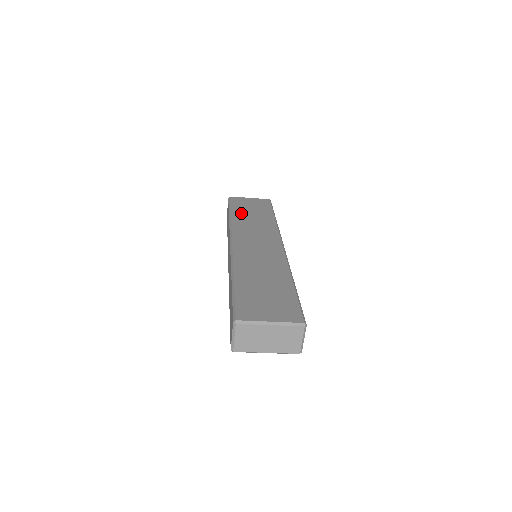
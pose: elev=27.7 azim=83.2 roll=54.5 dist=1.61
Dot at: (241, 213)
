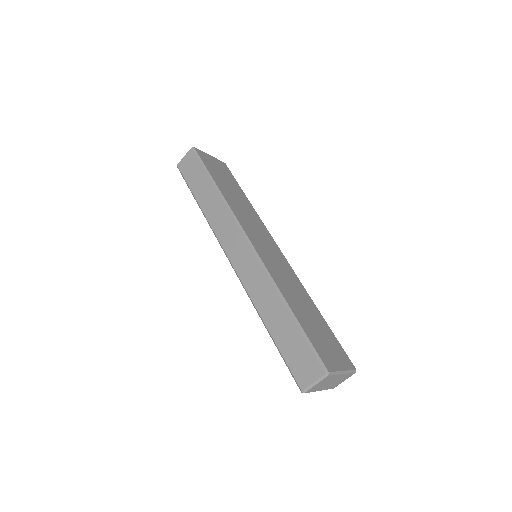
Dot at: (223, 186)
